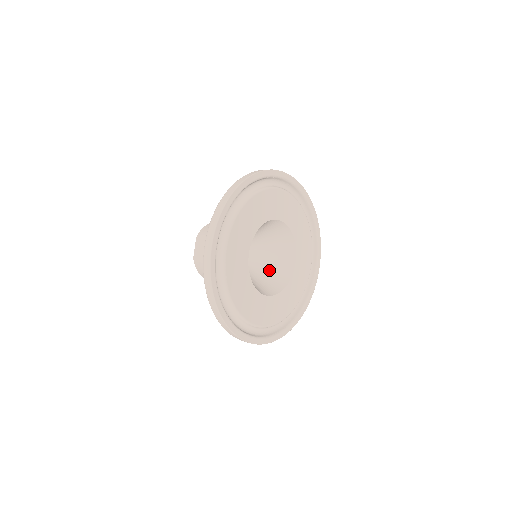
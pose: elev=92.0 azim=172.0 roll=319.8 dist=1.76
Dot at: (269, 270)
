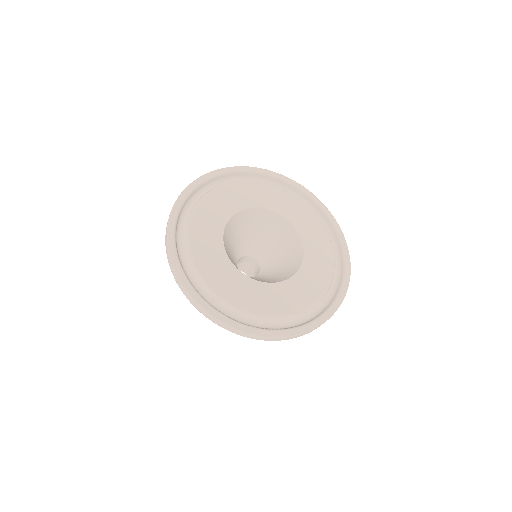
Dot at: (267, 279)
